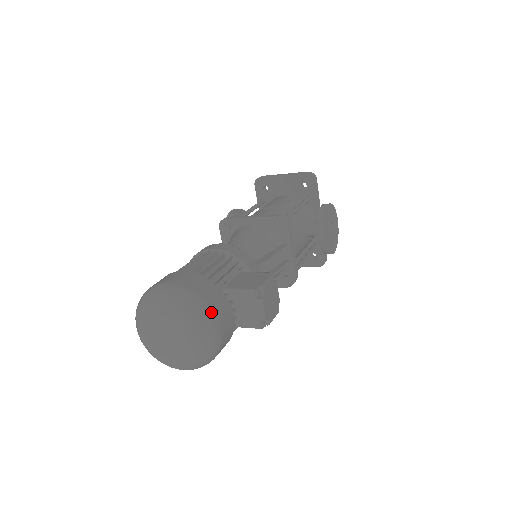
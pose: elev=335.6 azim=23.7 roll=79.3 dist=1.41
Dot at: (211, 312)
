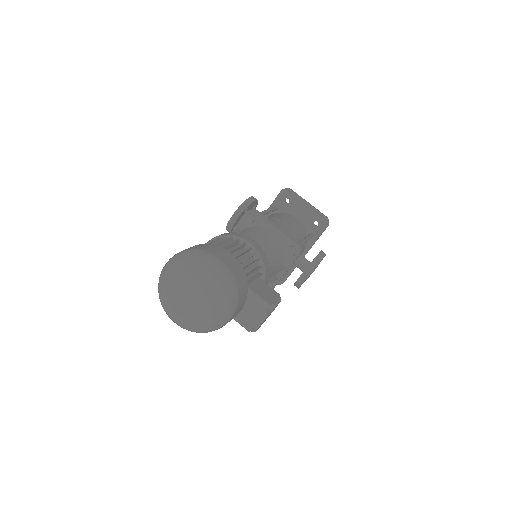
Dot at: (237, 304)
